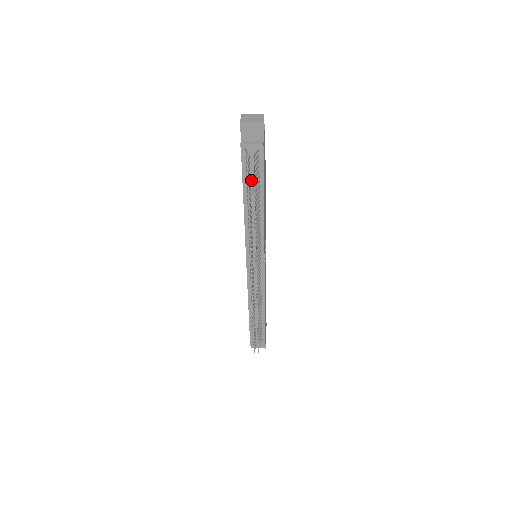
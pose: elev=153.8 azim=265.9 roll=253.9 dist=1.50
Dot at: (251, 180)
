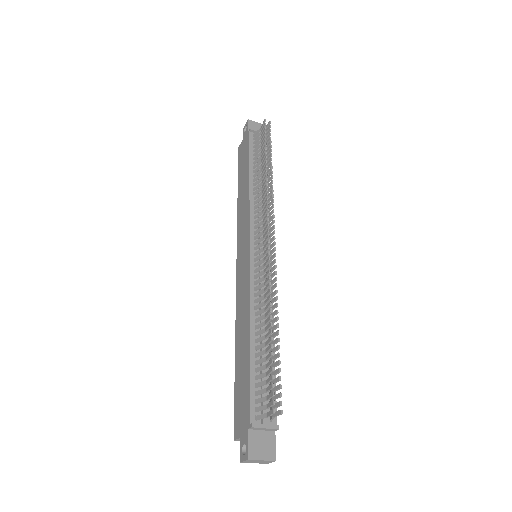
Dot at: (258, 156)
